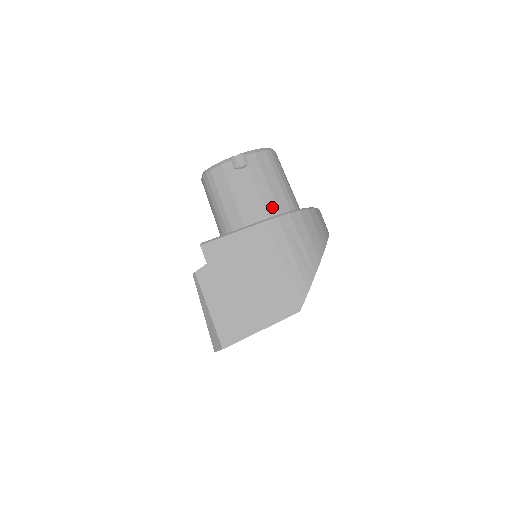
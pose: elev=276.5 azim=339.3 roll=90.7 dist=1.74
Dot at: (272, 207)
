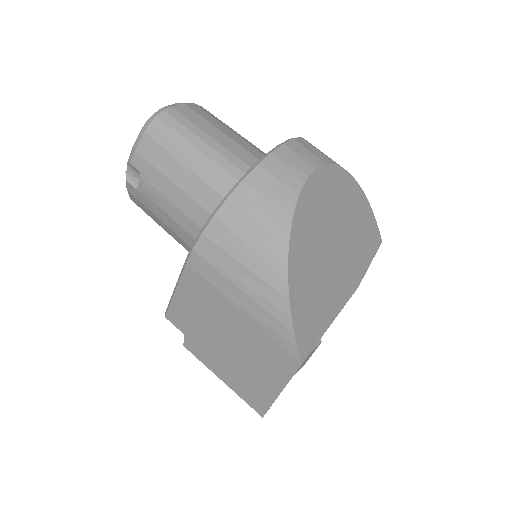
Dot at: (200, 214)
